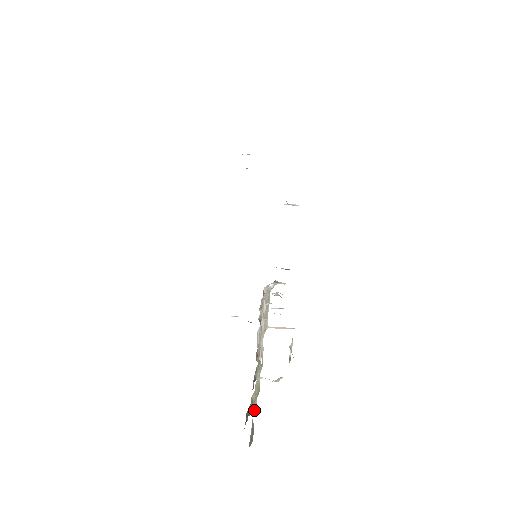
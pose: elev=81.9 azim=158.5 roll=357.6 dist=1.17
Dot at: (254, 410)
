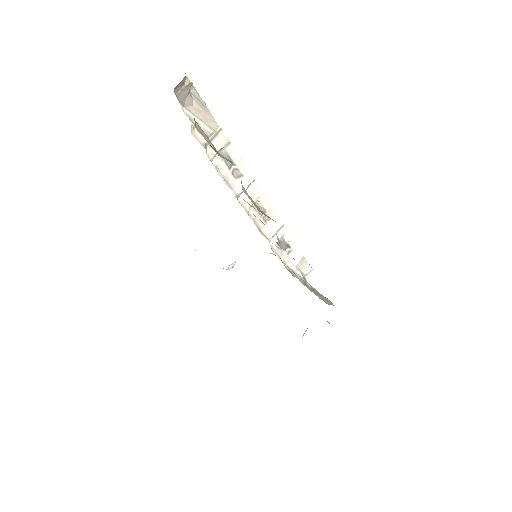
Dot at: occluded
